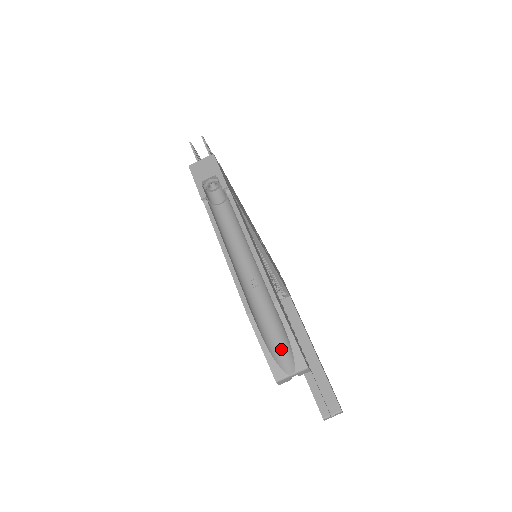
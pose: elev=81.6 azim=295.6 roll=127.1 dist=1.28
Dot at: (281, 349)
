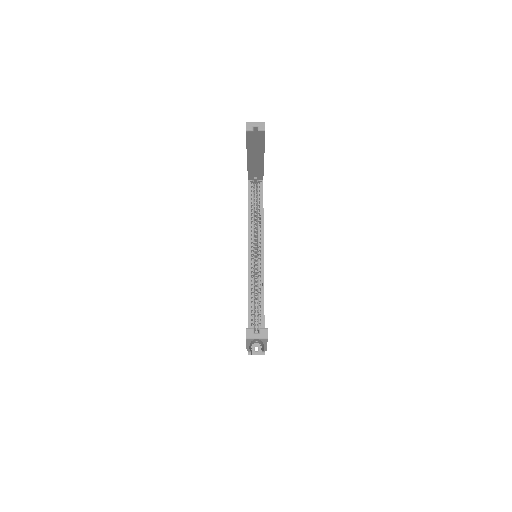
Dot at: occluded
